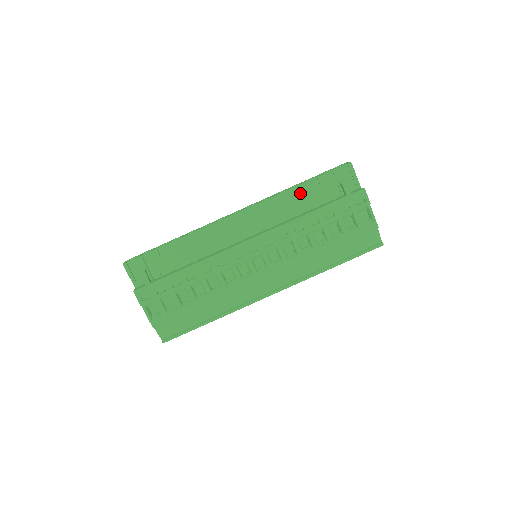
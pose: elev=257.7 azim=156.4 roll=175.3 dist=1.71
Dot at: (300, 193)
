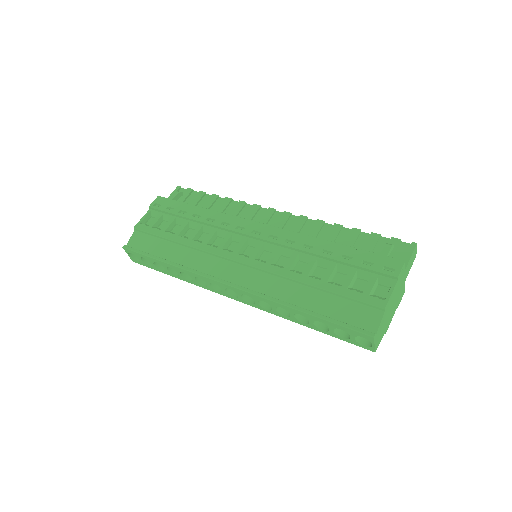
Dot at: (344, 235)
